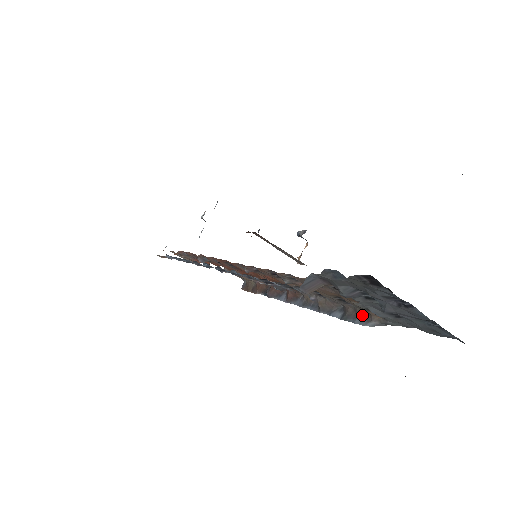
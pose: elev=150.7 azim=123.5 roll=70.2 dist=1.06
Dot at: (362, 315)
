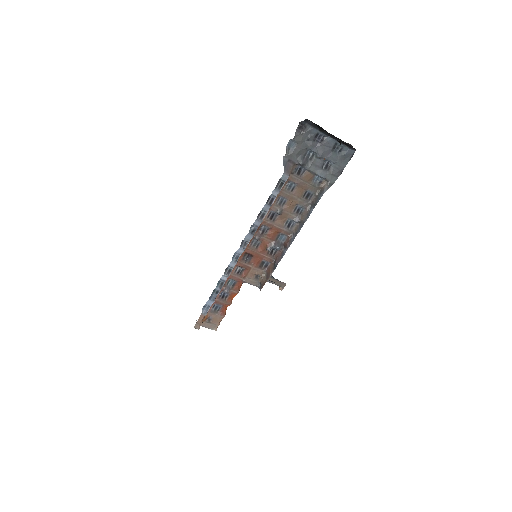
Dot at: (320, 194)
